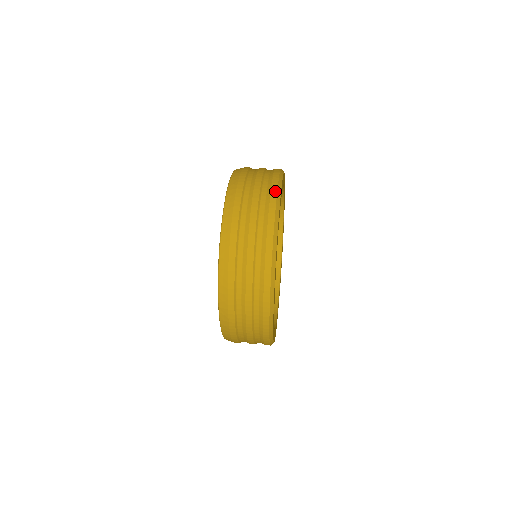
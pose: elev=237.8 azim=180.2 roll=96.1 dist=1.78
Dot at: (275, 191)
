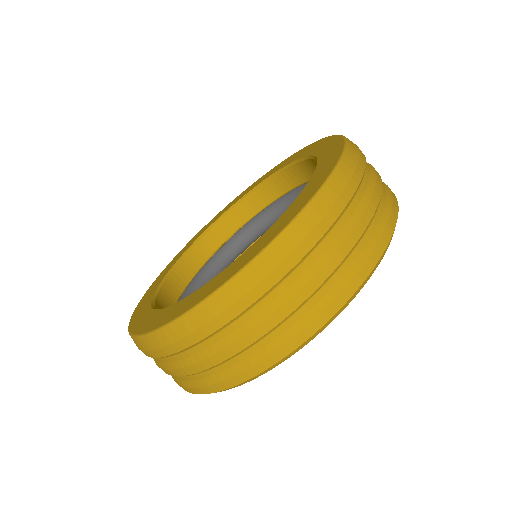
Dot at: (366, 273)
